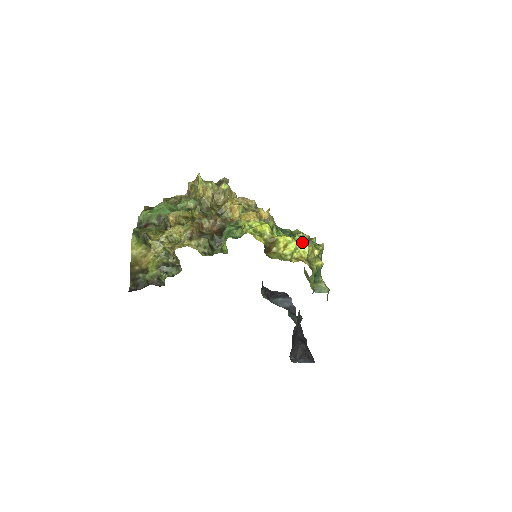
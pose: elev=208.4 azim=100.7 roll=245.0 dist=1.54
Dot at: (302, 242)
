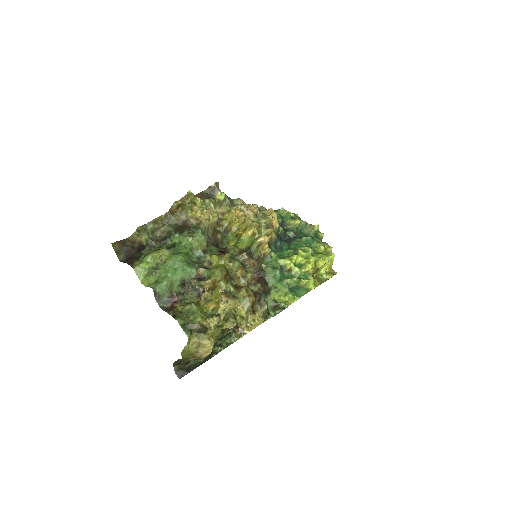
Dot at: (325, 250)
